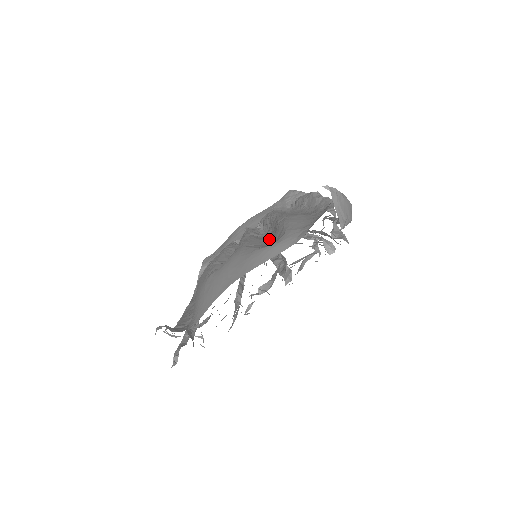
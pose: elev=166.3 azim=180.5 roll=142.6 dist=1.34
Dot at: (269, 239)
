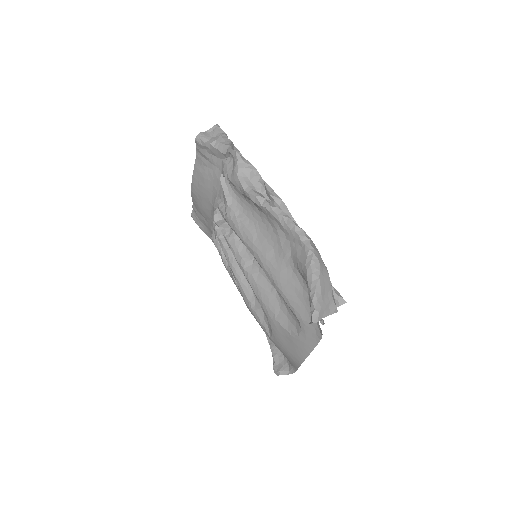
Dot at: (273, 286)
